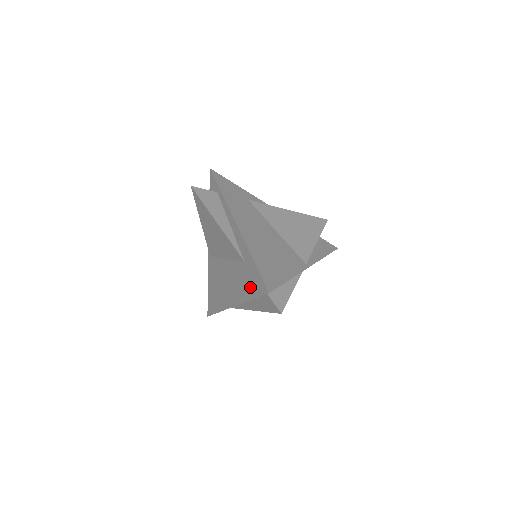
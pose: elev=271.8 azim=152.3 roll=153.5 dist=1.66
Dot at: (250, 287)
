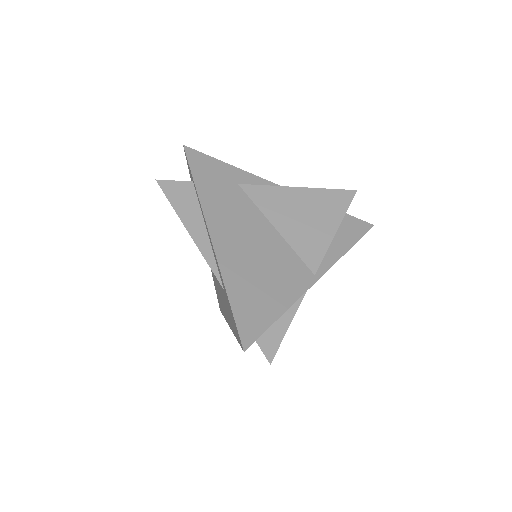
Dot at: (232, 324)
